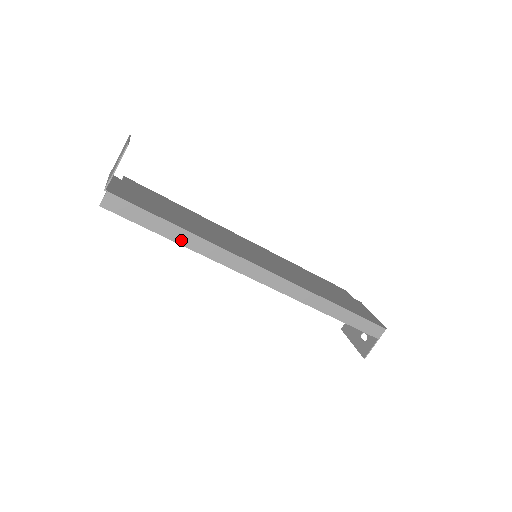
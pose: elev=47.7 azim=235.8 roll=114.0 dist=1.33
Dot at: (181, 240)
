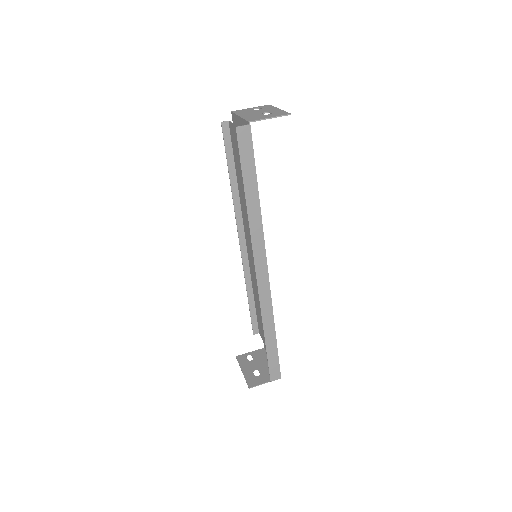
Dot at: (250, 200)
